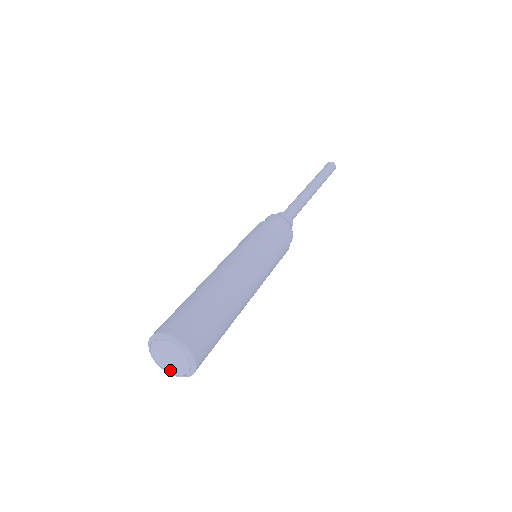
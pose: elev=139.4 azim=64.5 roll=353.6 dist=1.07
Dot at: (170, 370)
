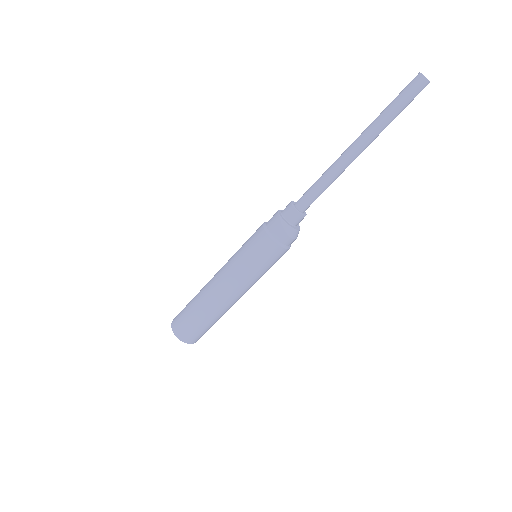
Dot at: occluded
